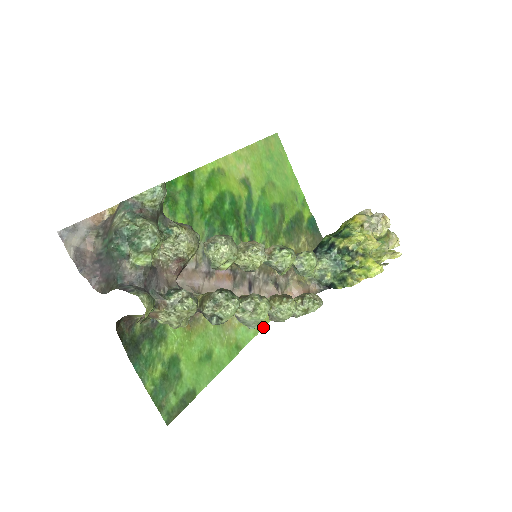
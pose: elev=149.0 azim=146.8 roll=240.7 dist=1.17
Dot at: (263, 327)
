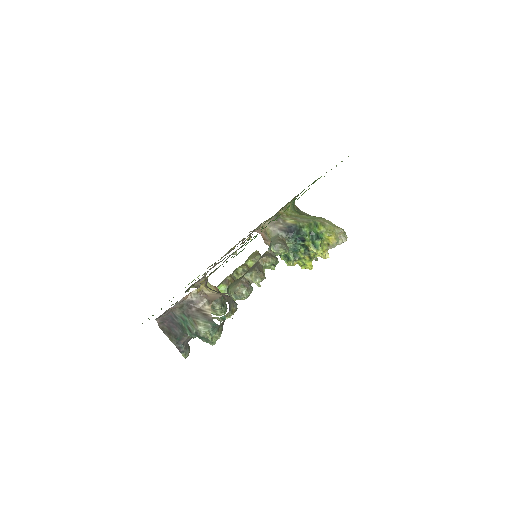
Dot at: occluded
